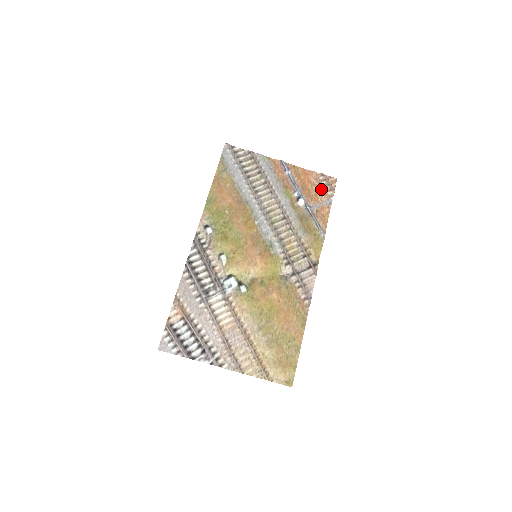
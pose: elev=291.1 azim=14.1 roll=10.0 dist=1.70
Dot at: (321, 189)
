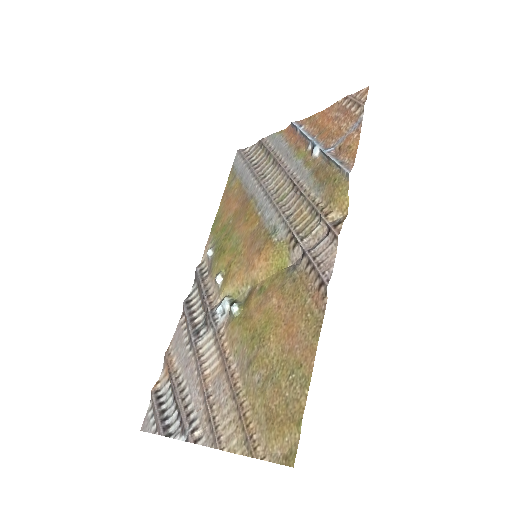
Dot at: (345, 116)
